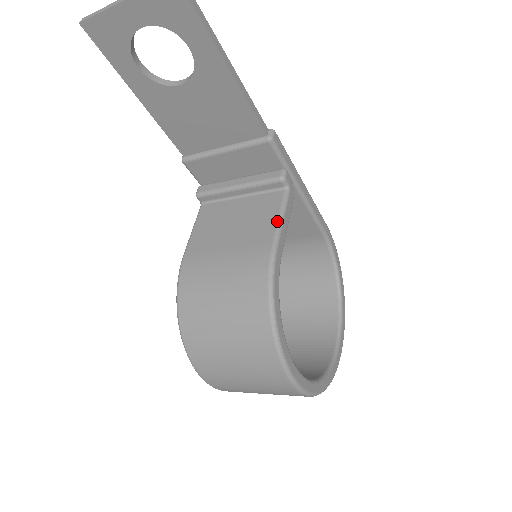
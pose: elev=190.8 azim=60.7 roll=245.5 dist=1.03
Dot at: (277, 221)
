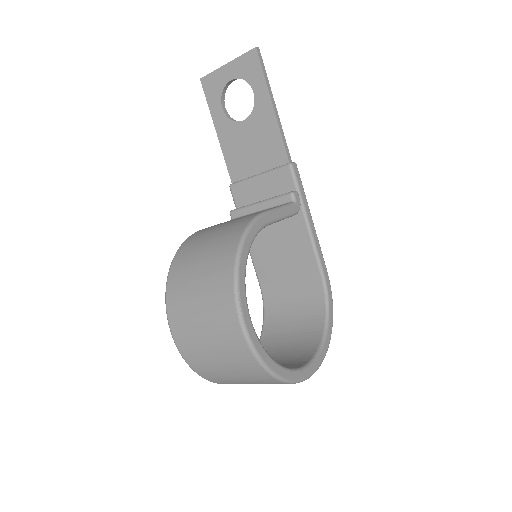
Dot at: (276, 207)
